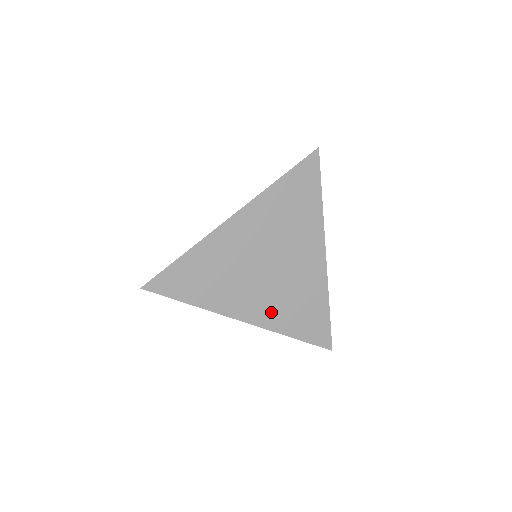
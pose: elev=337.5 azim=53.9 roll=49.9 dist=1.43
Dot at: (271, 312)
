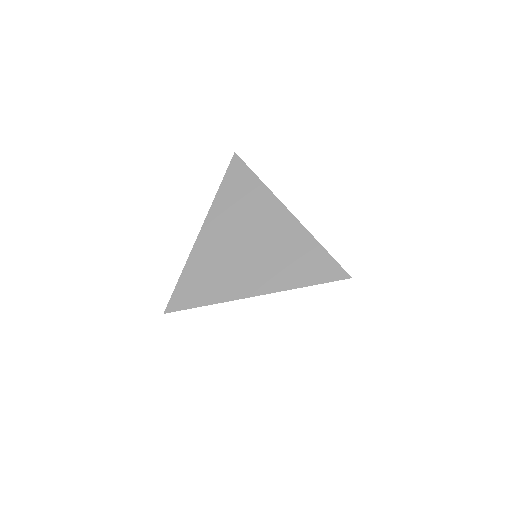
Dot at: occluded
